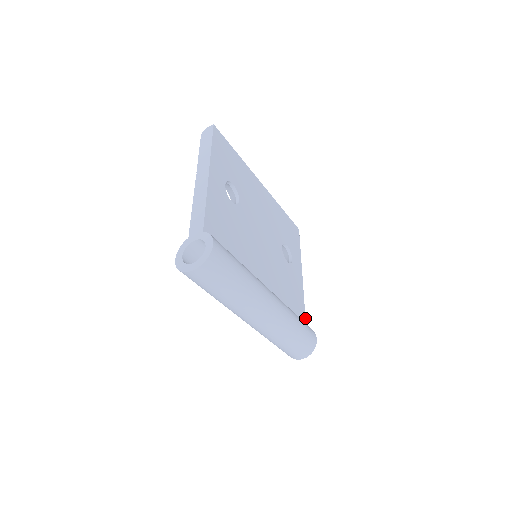
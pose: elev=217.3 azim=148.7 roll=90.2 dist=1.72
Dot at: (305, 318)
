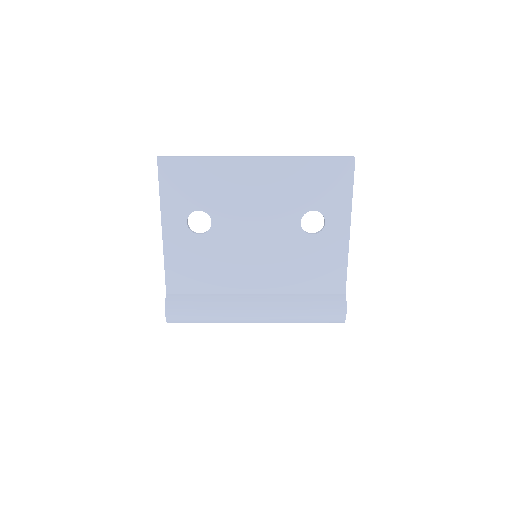
Dot at: (345, 284)
